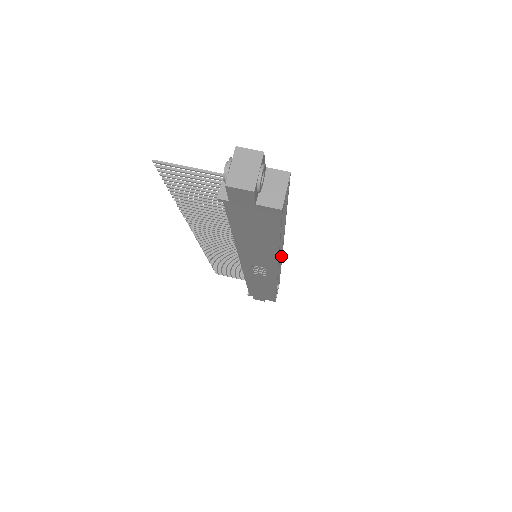
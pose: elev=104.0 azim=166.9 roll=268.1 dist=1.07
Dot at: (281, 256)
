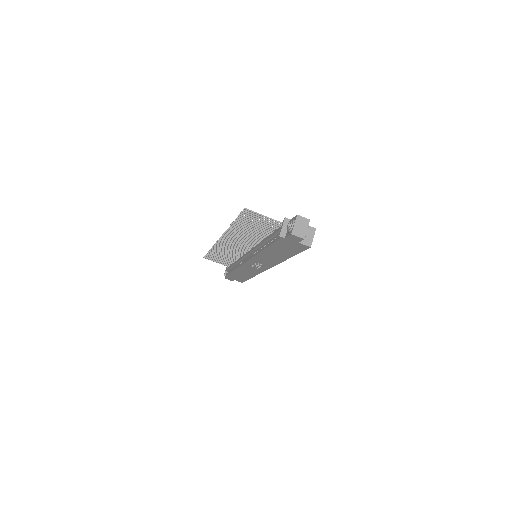
Dot at: occluded
